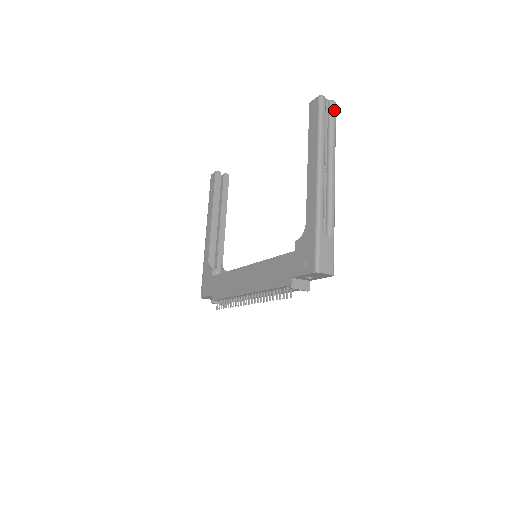
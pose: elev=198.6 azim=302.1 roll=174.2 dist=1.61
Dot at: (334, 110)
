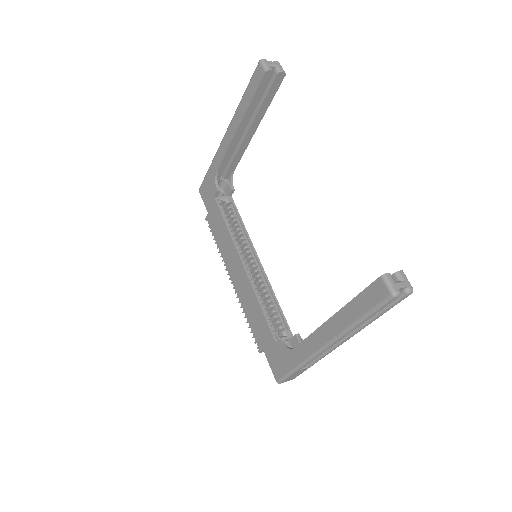
Dot at: (401, 300)
